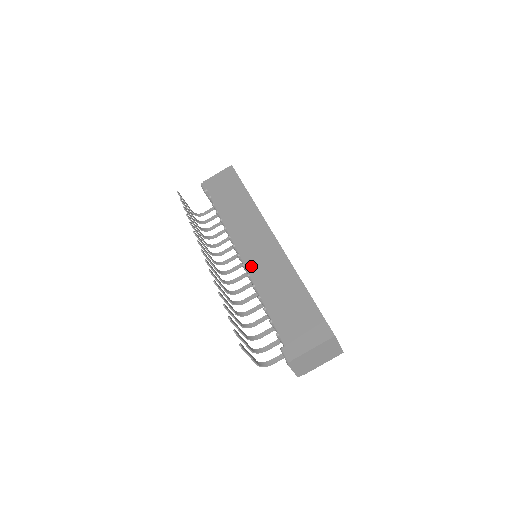
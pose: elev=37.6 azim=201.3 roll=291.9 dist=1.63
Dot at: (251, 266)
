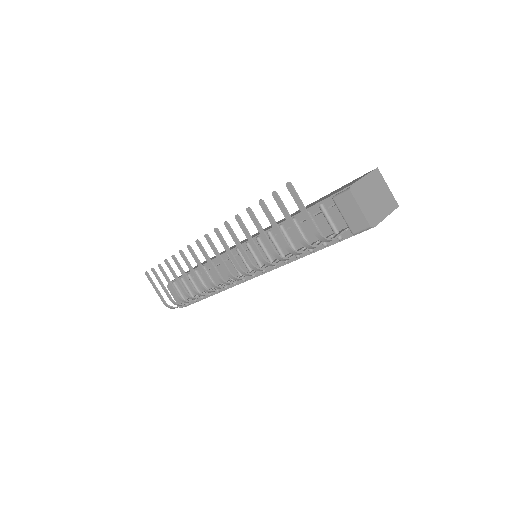
Dot at: occluded
